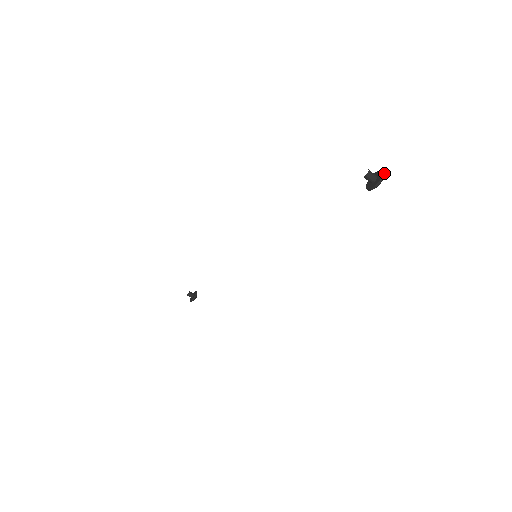
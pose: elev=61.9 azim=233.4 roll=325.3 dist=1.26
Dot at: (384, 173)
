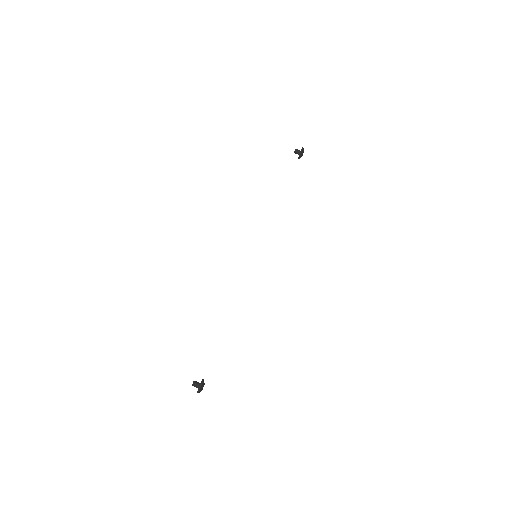
Dot at: occluded
